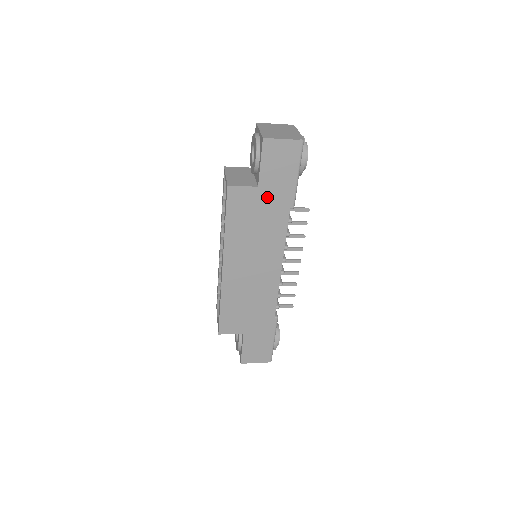
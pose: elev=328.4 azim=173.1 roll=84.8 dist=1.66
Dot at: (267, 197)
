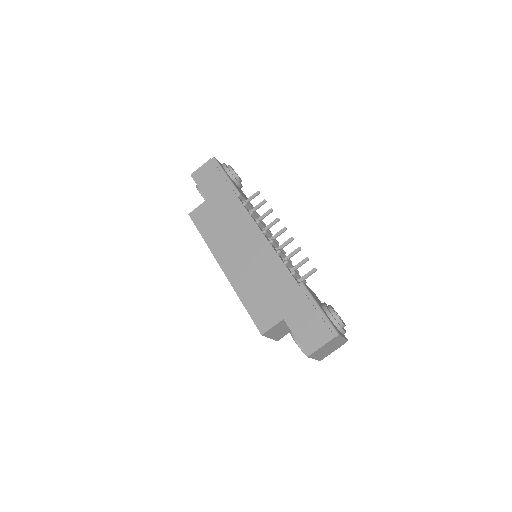
Dot at: (216, 201)
